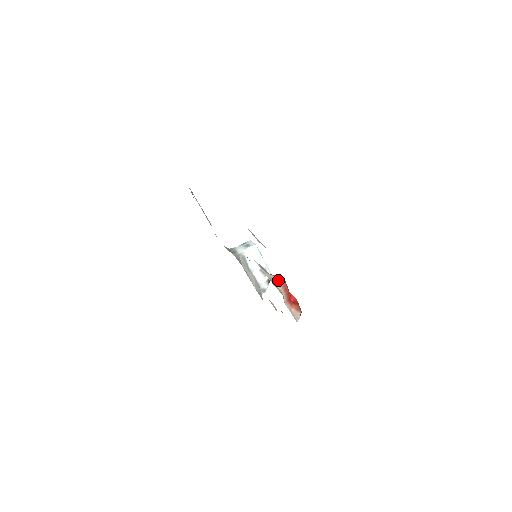
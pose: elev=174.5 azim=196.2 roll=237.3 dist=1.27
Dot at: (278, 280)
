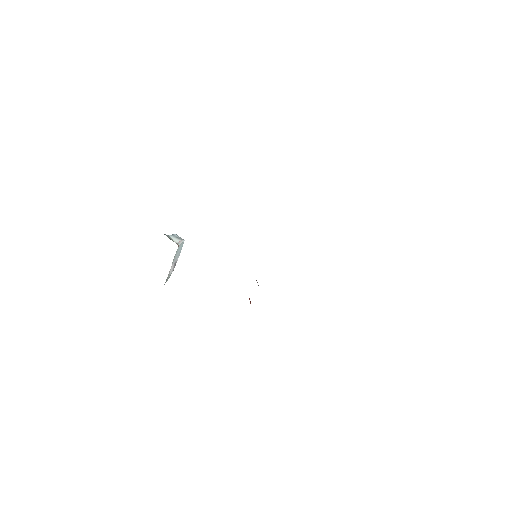
Dot at: occluded
